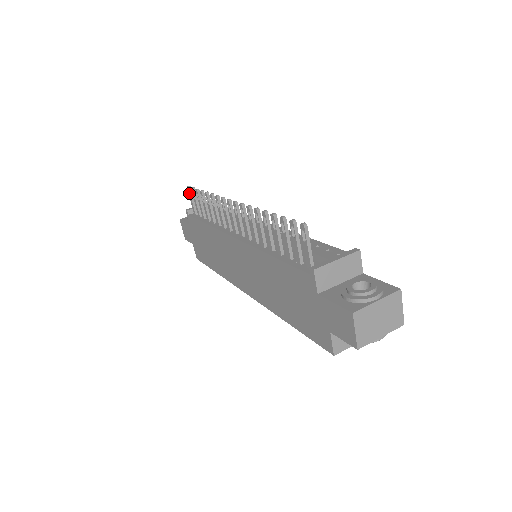
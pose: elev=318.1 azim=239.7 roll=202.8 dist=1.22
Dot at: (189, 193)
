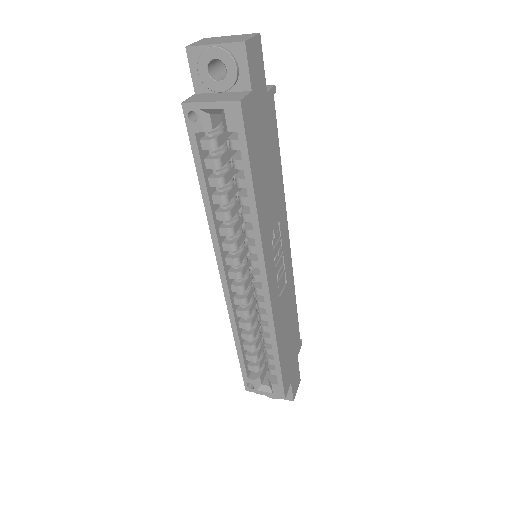
Dot at: occluded
